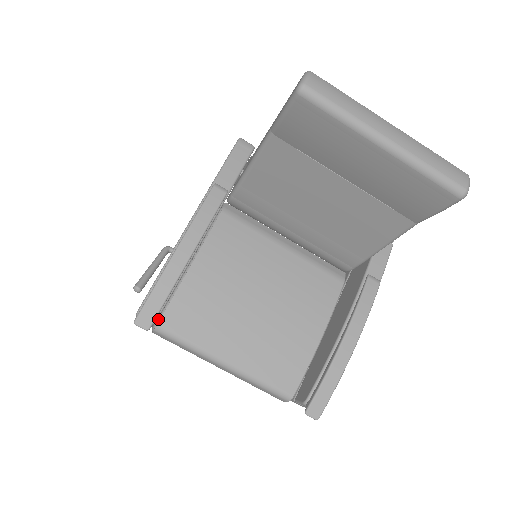
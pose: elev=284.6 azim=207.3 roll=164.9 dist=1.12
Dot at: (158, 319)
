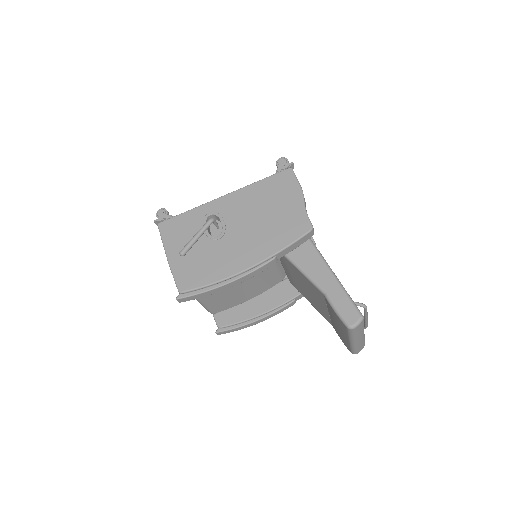
Dot at: occluded
